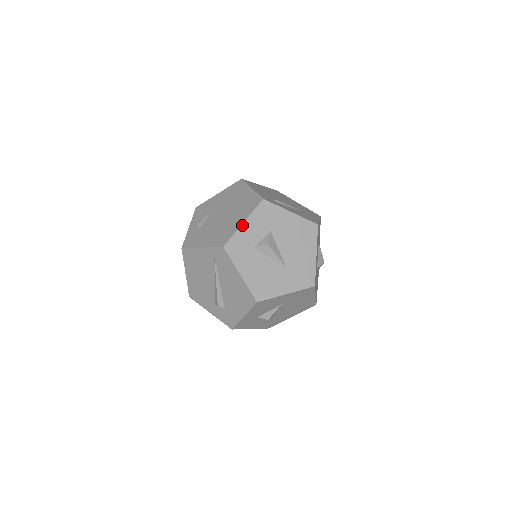
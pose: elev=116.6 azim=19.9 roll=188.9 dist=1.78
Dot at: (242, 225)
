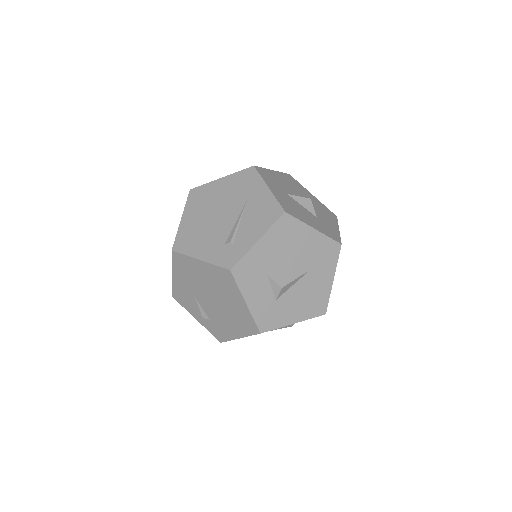
Dot at: (248, 306)
